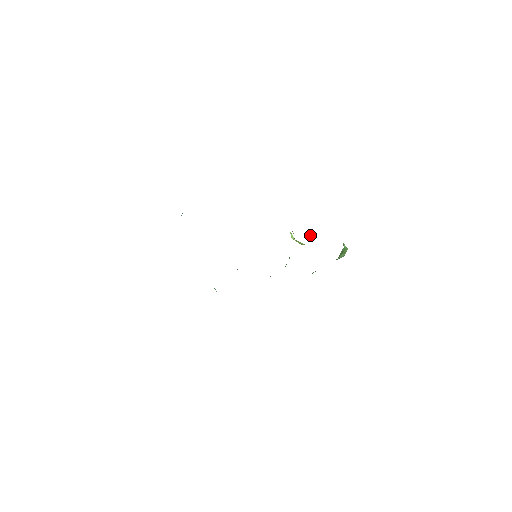
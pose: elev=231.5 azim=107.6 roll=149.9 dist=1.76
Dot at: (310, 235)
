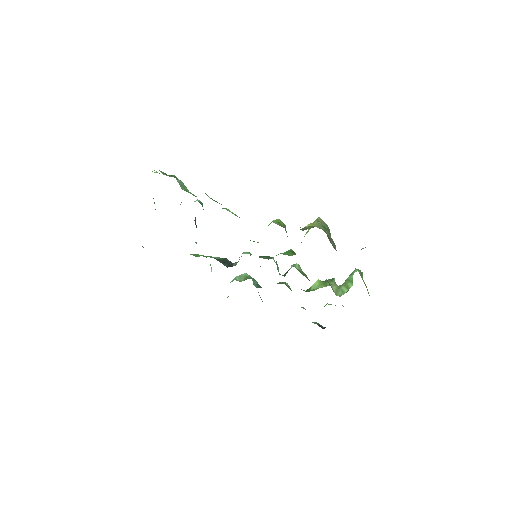
Dot at: occluded
